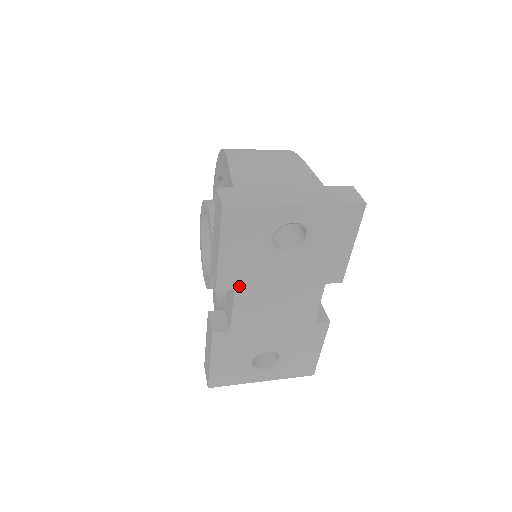
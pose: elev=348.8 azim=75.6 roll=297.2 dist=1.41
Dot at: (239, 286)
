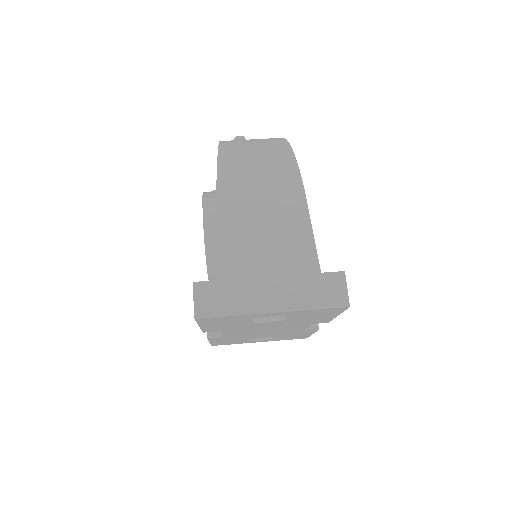
Dot at: (225, 330)
